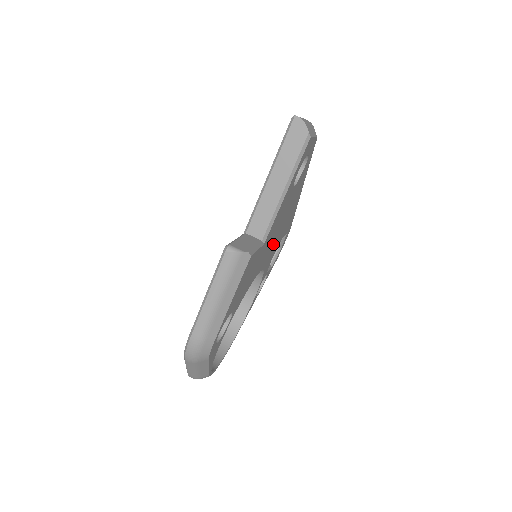
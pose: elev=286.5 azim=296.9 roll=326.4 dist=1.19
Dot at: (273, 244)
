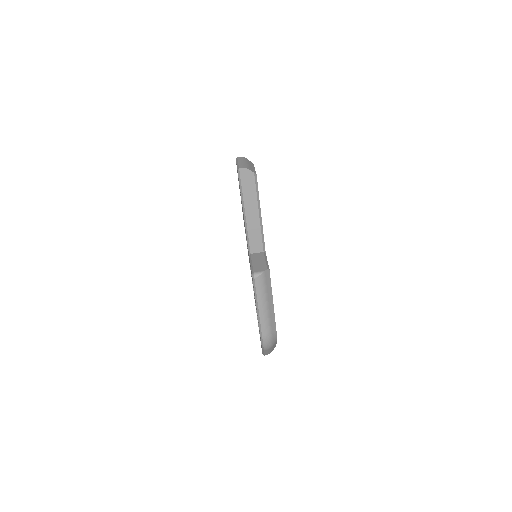
Dot at: occluded
